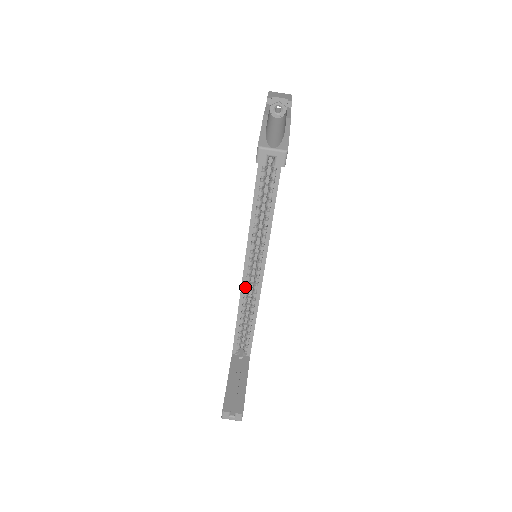
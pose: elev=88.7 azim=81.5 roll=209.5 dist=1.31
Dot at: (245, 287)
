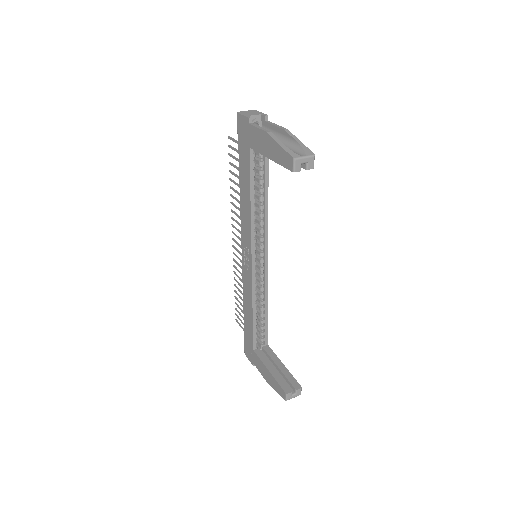
Dot at: (254, 286)
